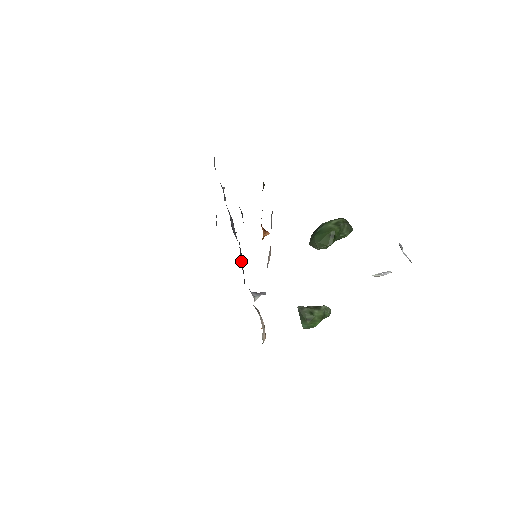
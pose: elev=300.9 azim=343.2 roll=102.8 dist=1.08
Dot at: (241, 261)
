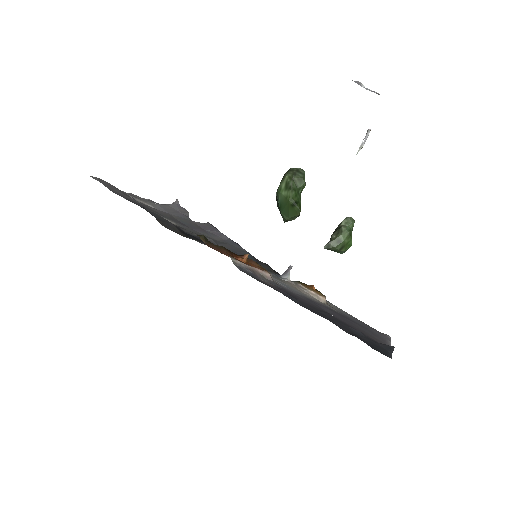
Dot at: occluded
